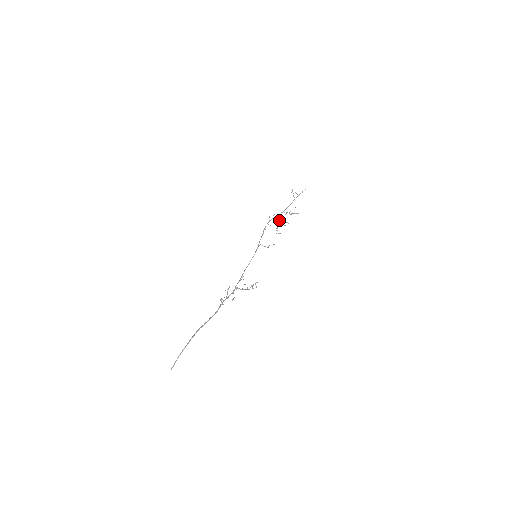
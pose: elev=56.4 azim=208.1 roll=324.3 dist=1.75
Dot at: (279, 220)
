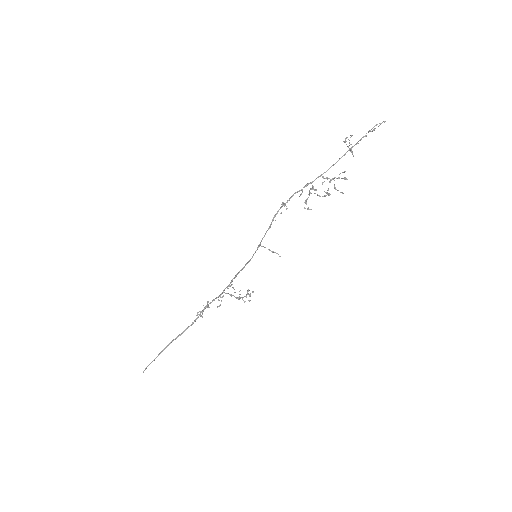
Dot at: (311, 189)
